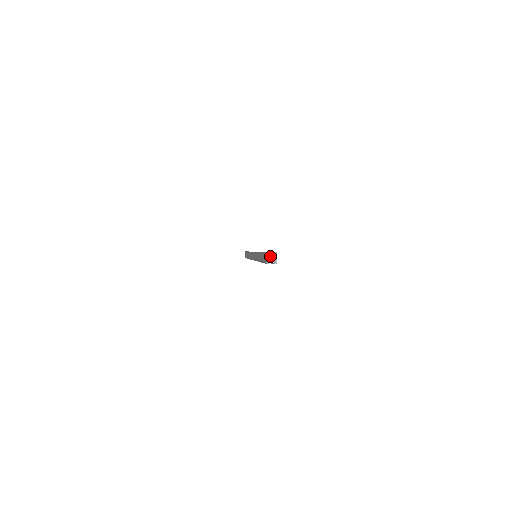
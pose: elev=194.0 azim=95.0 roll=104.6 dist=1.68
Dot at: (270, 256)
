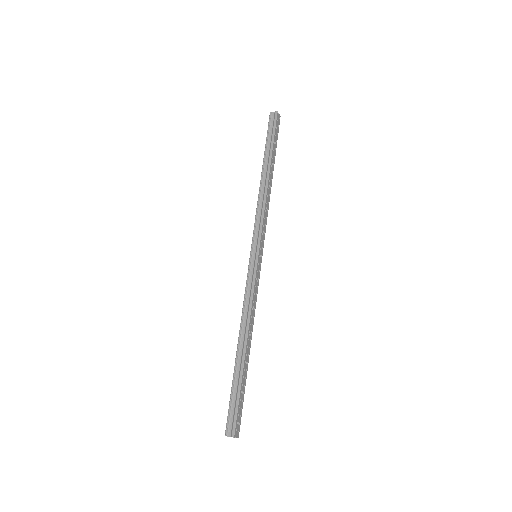
Dot at: (229, 436)
